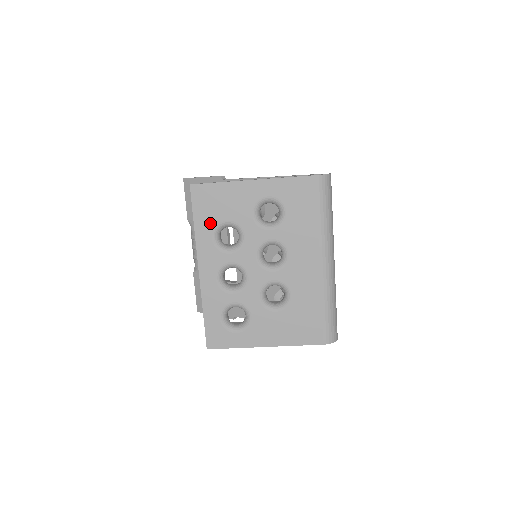
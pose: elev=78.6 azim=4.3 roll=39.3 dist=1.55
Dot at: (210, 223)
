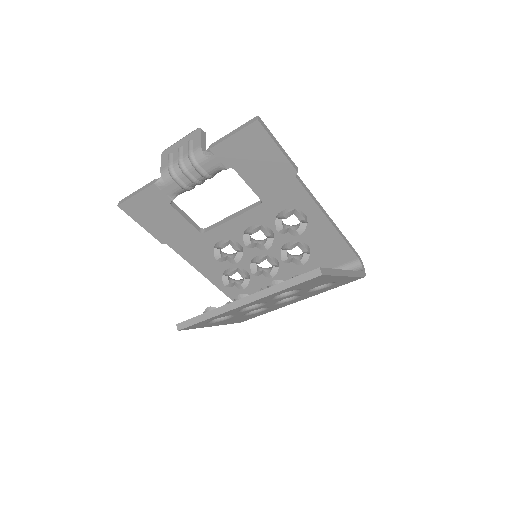
Dot at: (292, 289)
